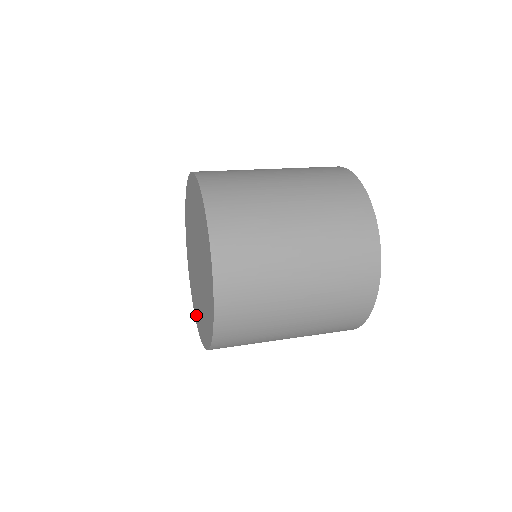
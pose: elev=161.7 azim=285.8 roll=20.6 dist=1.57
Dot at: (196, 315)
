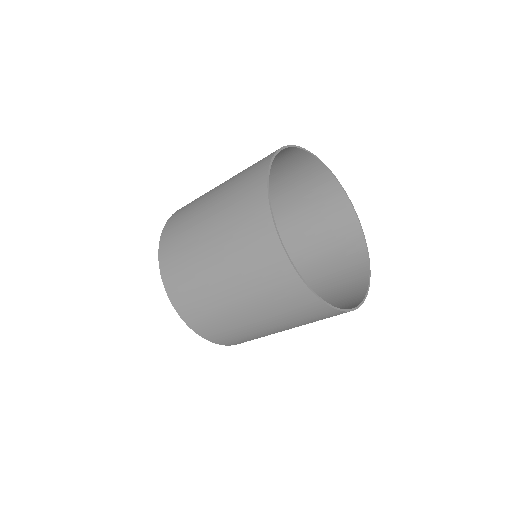
Dot at: occluded
